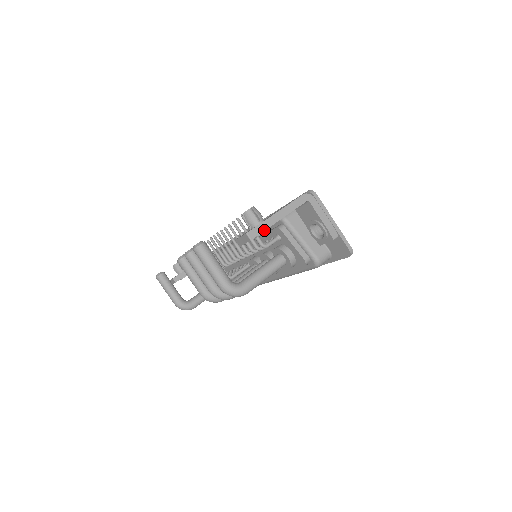
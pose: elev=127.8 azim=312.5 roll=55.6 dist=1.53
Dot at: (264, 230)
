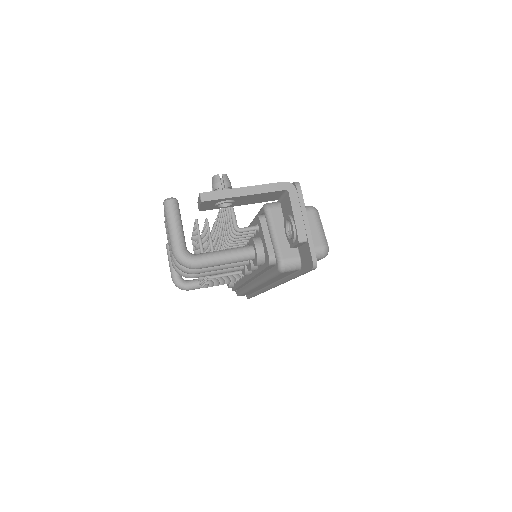
Dot at: (221, 198)
